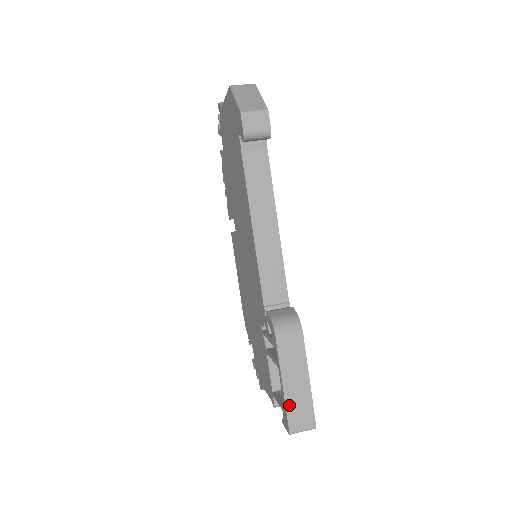
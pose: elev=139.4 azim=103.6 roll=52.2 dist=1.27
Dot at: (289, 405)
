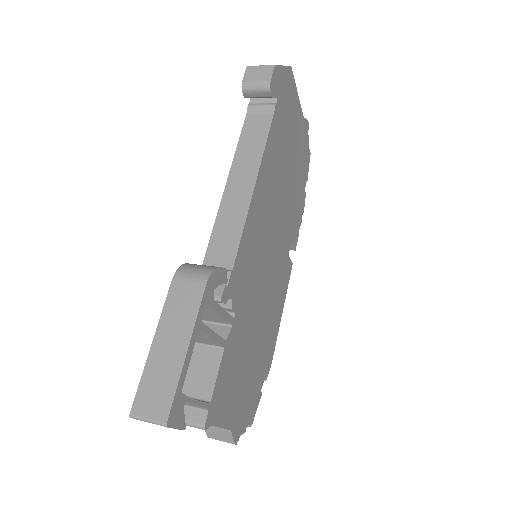
Dot at: (148, 372)
